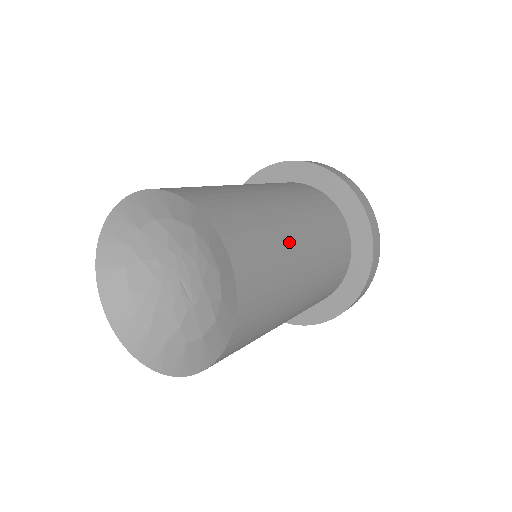
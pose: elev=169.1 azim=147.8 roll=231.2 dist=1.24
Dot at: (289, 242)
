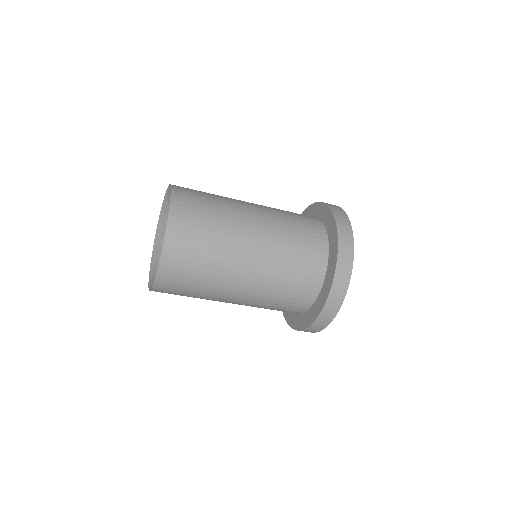
Dot at: (234, 203)
